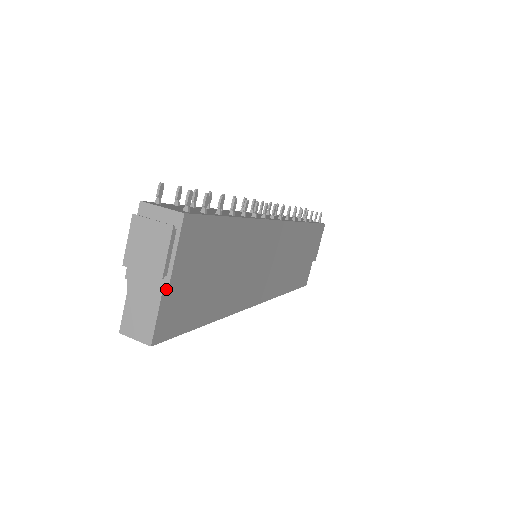
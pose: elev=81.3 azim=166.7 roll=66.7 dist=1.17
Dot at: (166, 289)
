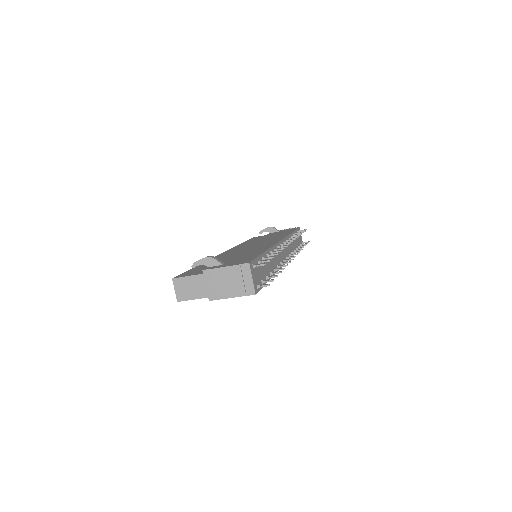
Dot at: (211, 299)
